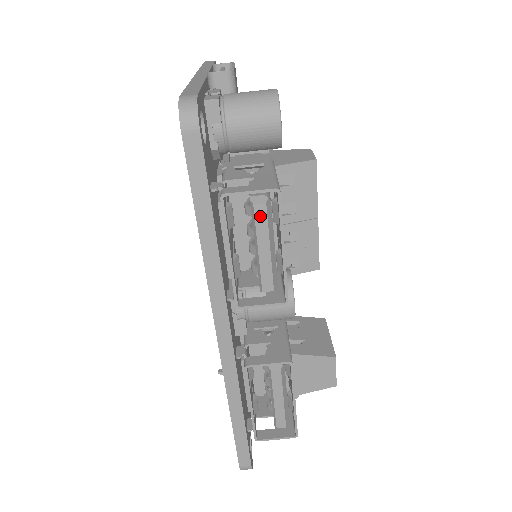
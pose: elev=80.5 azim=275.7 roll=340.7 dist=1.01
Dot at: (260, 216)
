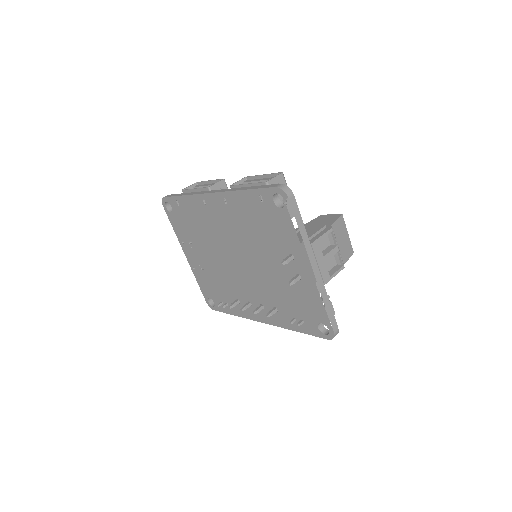
Dot at: (197, 186)
